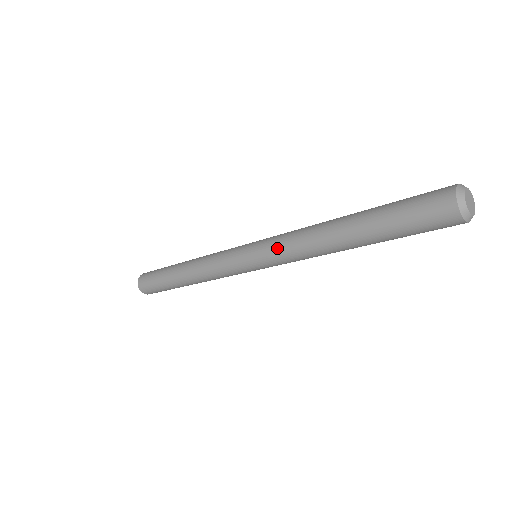
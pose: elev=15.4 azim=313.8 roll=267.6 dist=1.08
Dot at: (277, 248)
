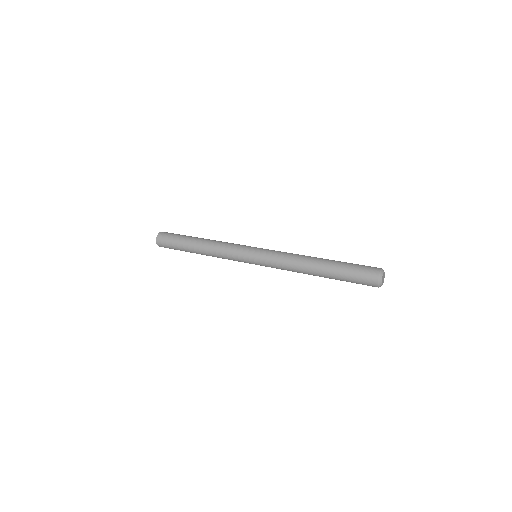
Dot at: (275, 266)
